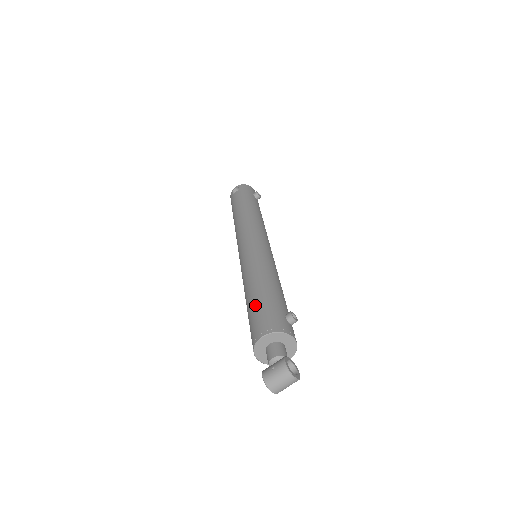
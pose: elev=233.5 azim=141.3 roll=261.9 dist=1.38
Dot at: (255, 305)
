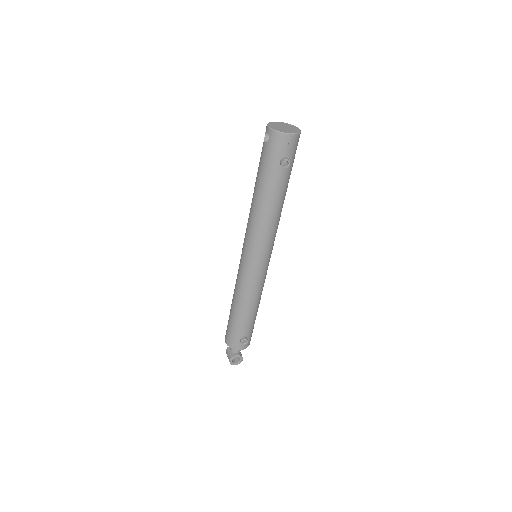
Dot at: (229, 319)
